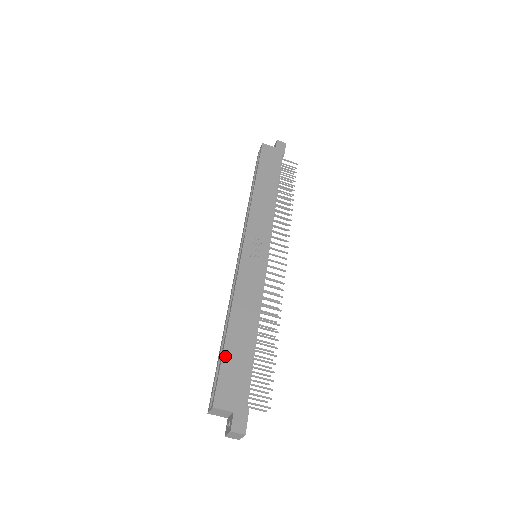
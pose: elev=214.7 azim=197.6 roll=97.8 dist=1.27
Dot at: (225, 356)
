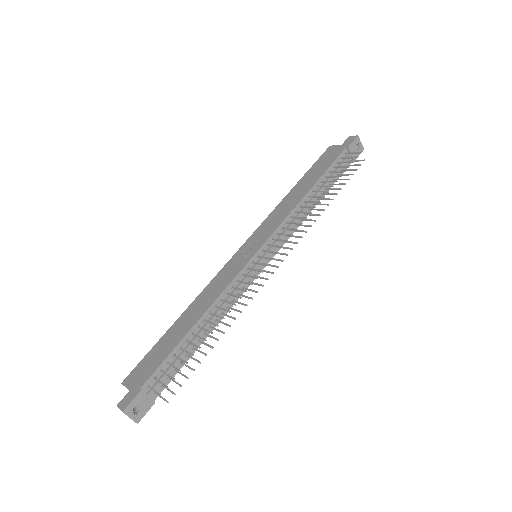
Dot at: (158, 343)
